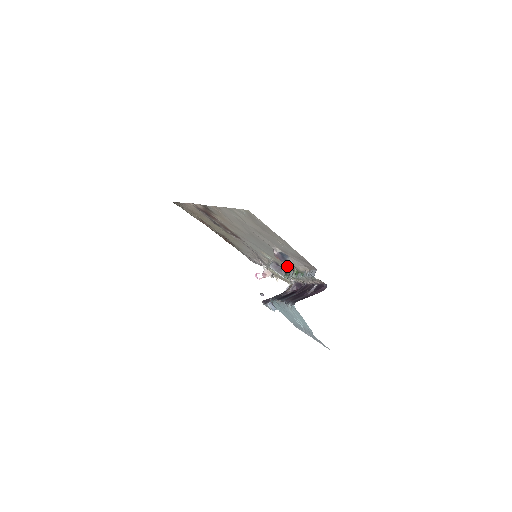
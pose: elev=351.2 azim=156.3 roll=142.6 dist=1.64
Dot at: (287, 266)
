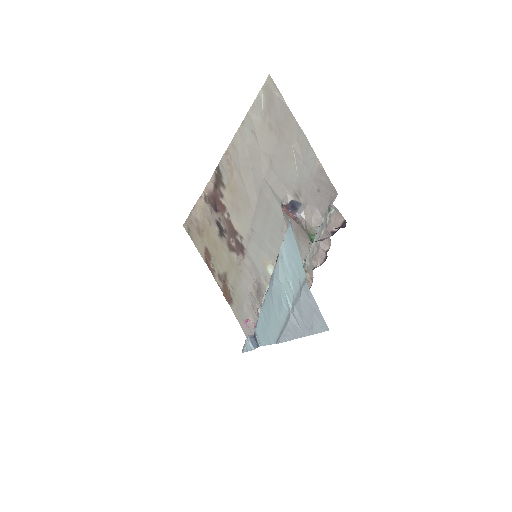
Dot at: occluded
